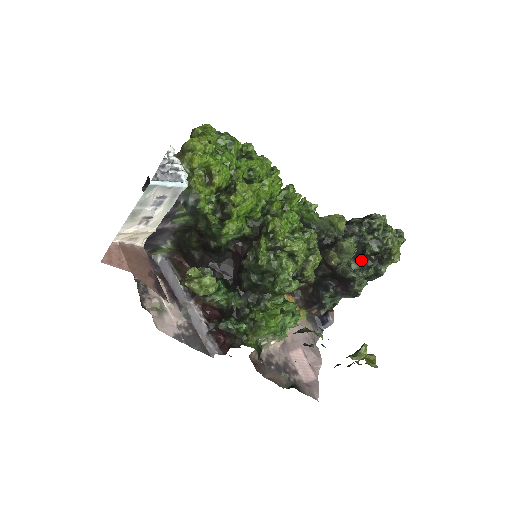
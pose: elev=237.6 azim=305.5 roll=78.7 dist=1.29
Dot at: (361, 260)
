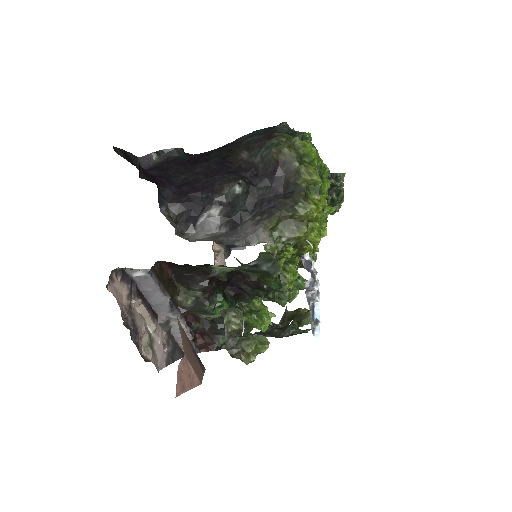
Dot at: occluded
